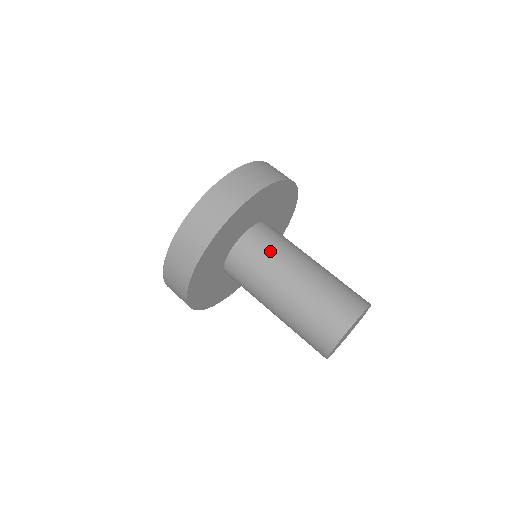
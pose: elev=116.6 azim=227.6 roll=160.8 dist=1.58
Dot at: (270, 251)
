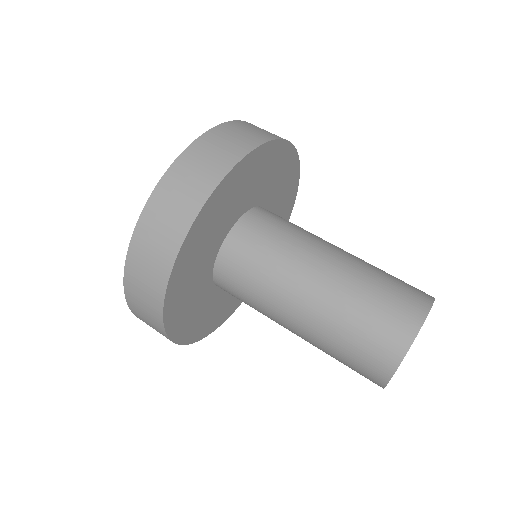
Dot at: (253, 283)
